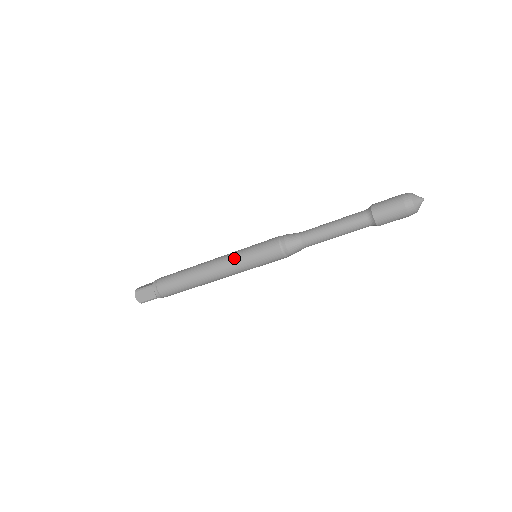
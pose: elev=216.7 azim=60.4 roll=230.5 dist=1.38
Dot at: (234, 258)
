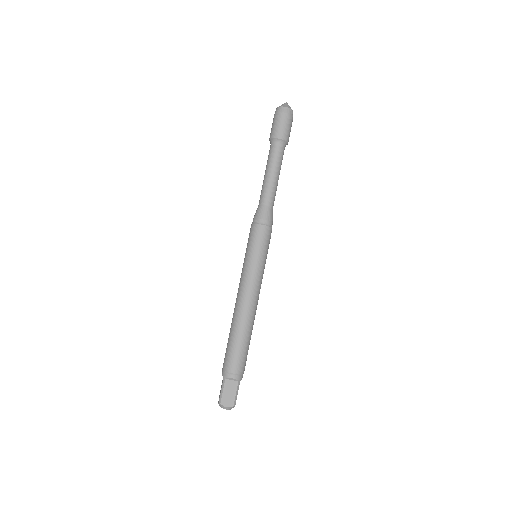
Dot at: occluded
